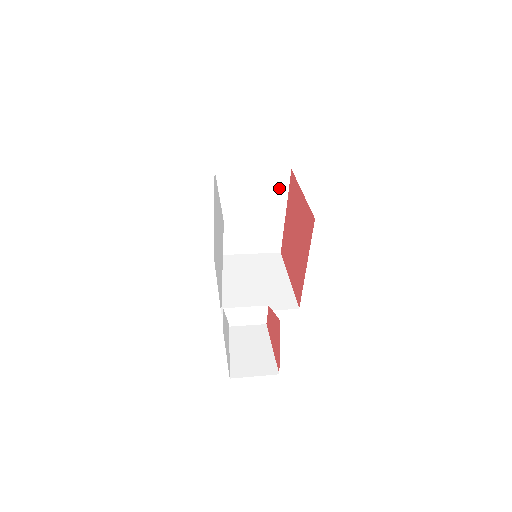
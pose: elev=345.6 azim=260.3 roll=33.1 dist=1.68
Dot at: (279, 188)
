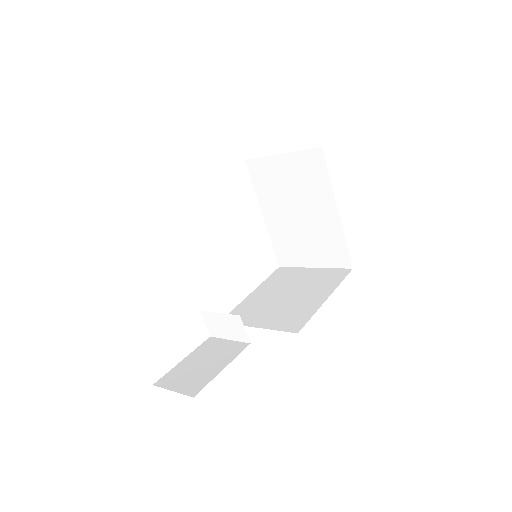
Dot at: (318, 175)
